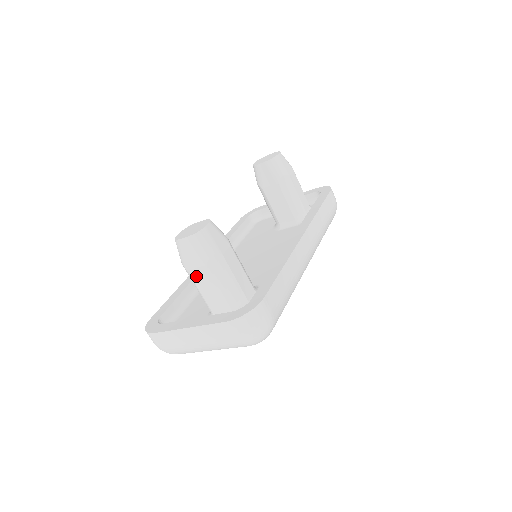
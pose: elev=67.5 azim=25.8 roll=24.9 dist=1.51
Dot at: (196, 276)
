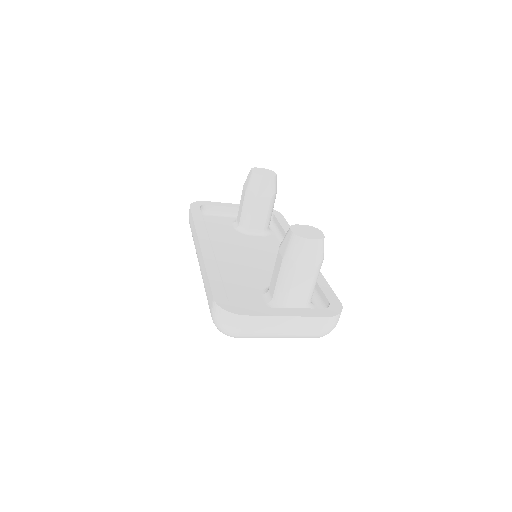
Dot at: (300, 272)
